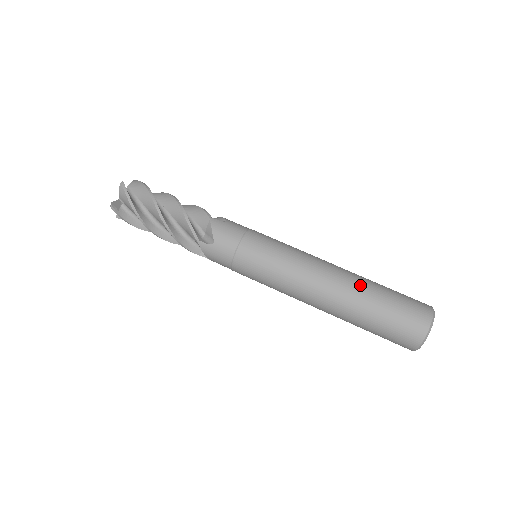
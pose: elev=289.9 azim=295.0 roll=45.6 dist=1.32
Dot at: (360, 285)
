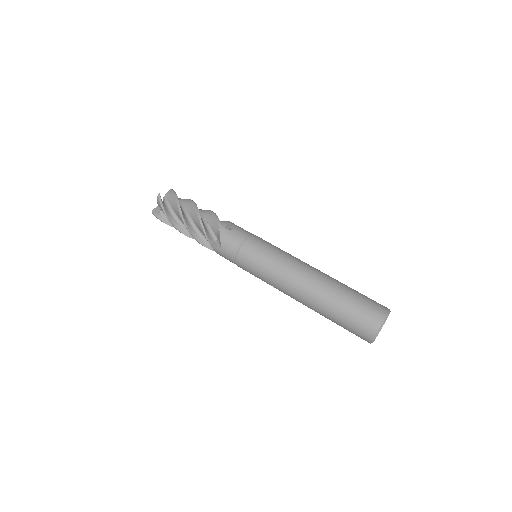
Dot at: (328, 290)
